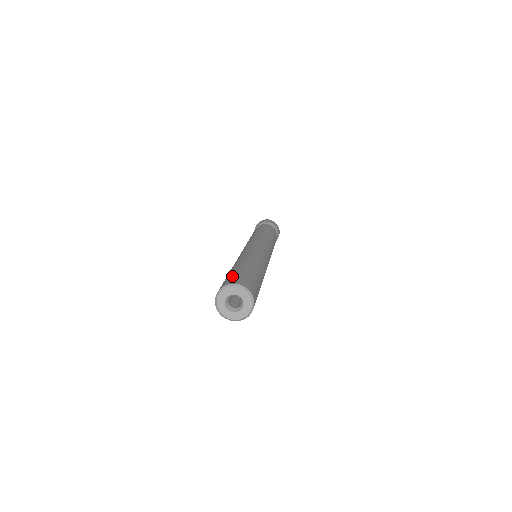
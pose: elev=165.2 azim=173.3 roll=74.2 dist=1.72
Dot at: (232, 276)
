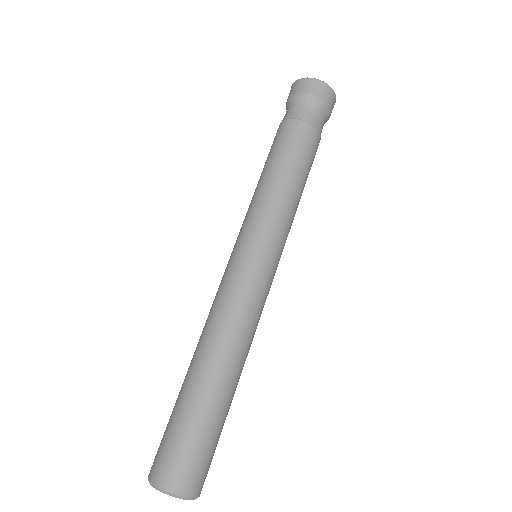
Dot at: (177, 450)
